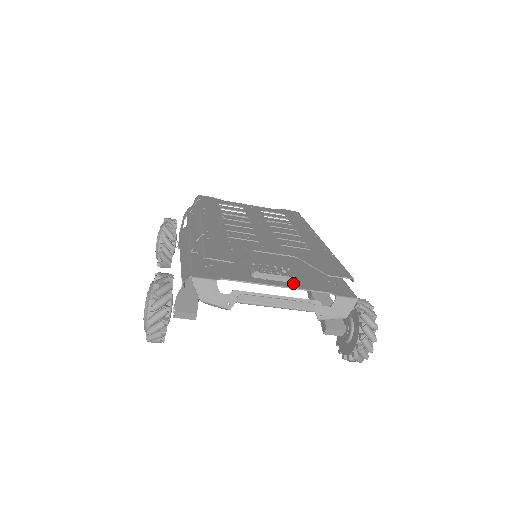
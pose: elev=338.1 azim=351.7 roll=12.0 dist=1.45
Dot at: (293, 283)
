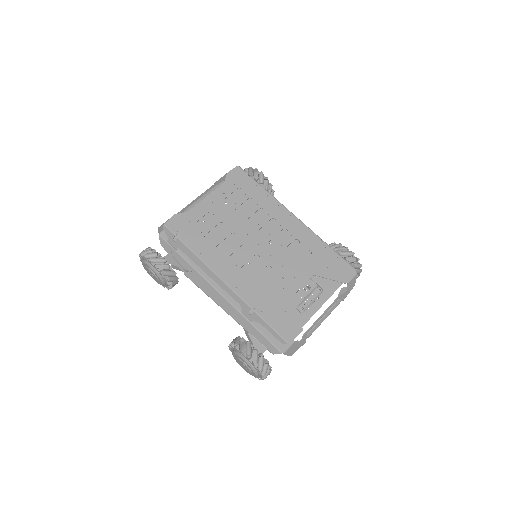
Dot at: (322, 294)
